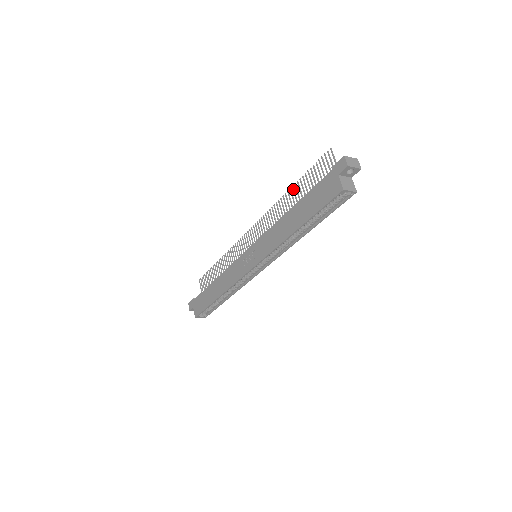
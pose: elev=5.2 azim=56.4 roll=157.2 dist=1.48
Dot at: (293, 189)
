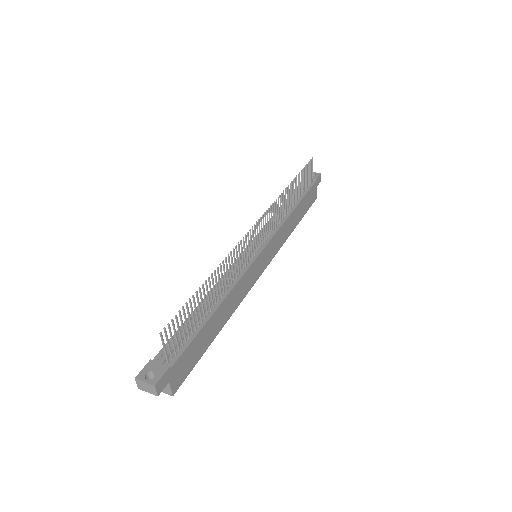
Dot at: (208, 281)
